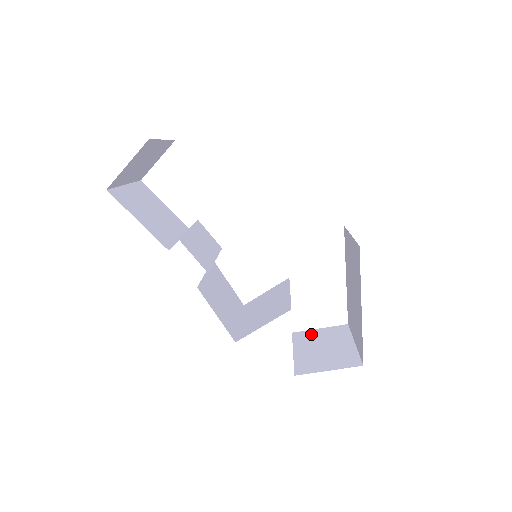
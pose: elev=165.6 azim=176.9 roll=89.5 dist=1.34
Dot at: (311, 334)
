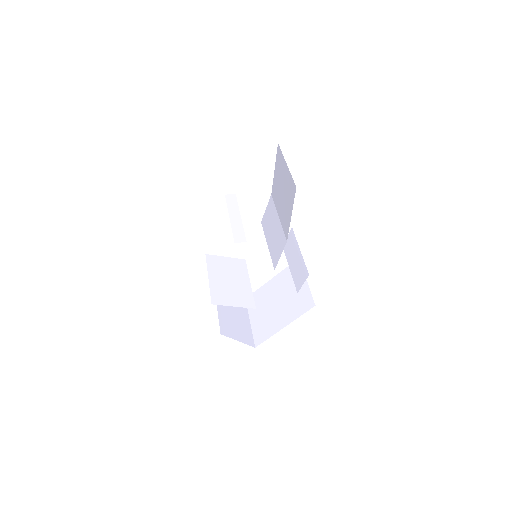
Dot at: occluded
